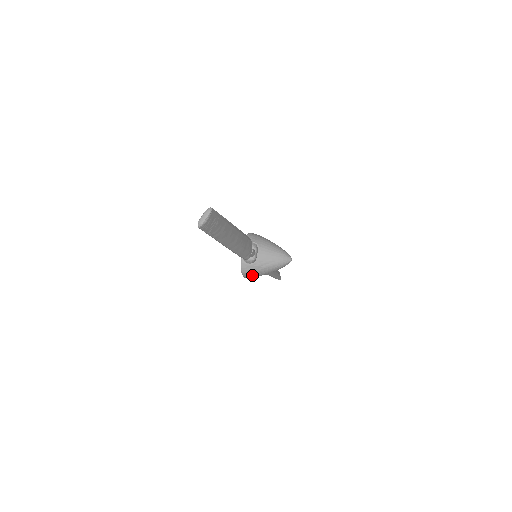
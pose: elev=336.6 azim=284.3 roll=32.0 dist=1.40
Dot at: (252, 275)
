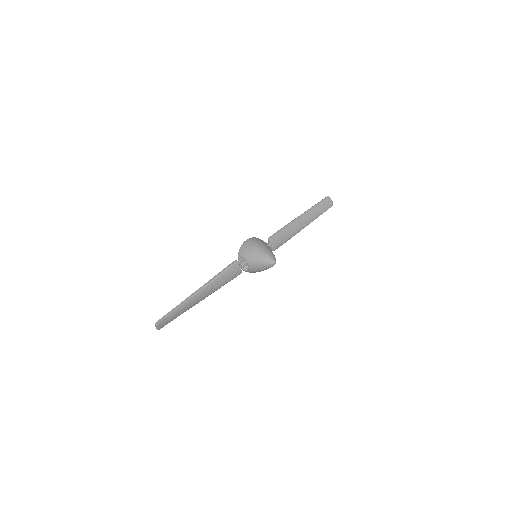
Dot at: occluded
